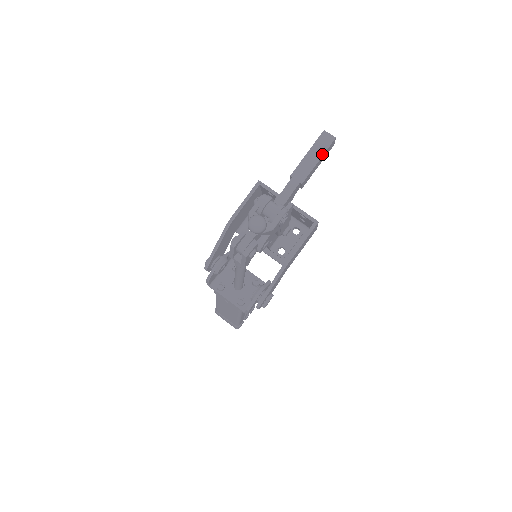
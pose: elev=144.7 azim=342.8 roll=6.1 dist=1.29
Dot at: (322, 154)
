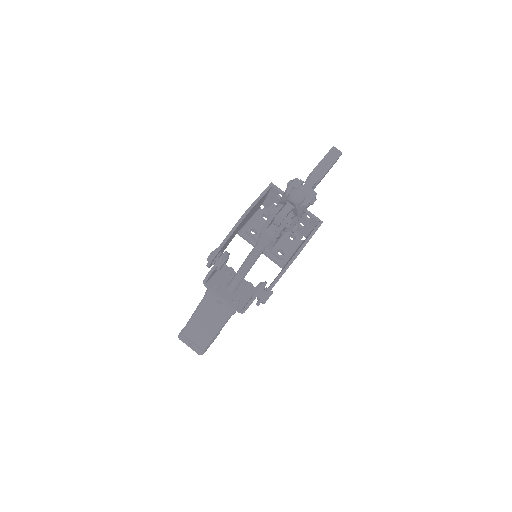
Dot at: (334, 162)
